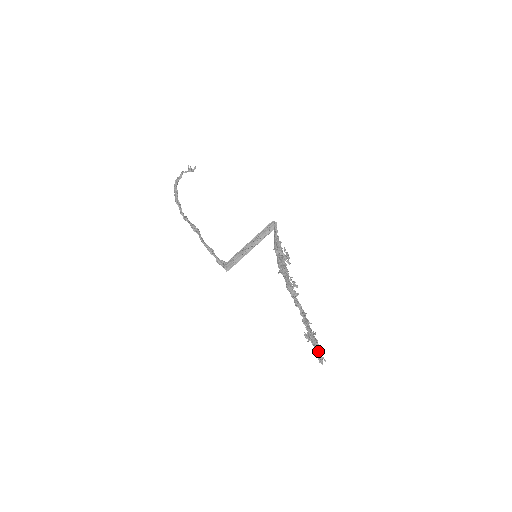
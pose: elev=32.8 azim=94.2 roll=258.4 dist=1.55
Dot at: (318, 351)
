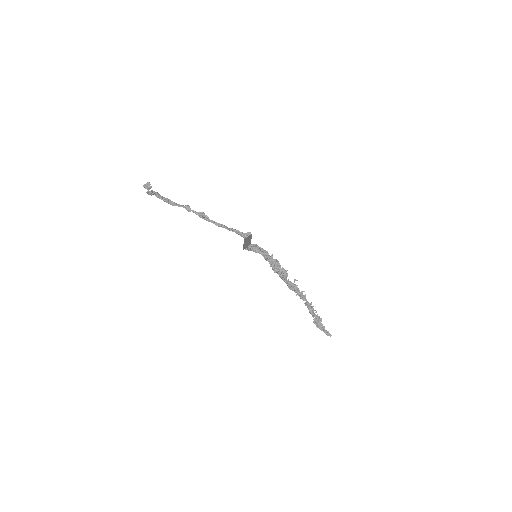
Dot at: (325, 331)
